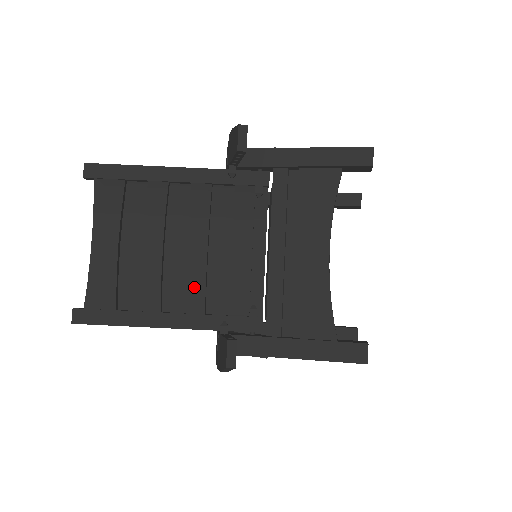
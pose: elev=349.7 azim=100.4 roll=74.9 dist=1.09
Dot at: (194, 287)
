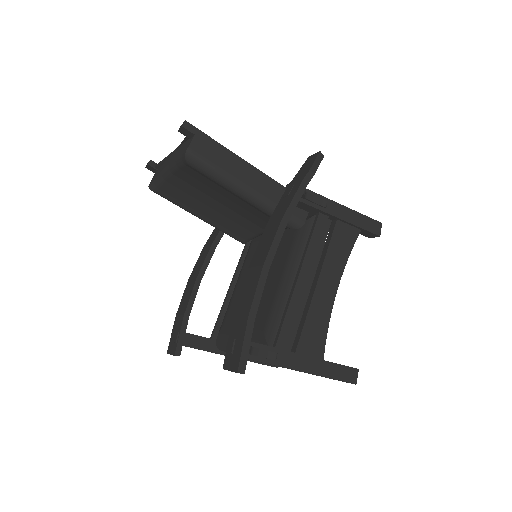
Dot at: occluded
